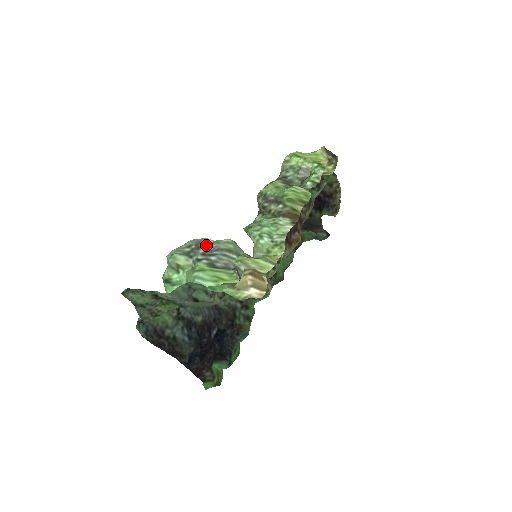
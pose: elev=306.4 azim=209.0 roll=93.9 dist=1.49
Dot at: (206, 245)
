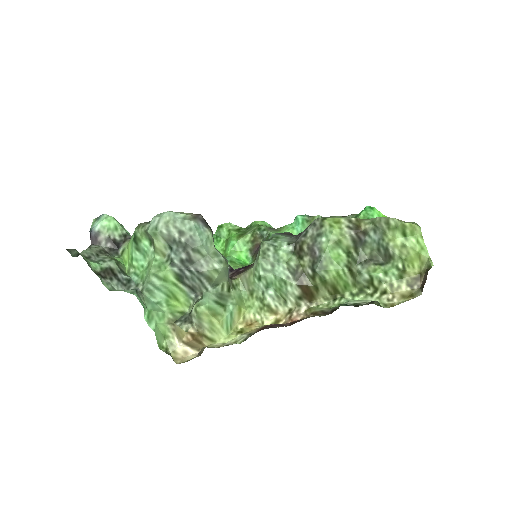
Dot at: (194, 254)
